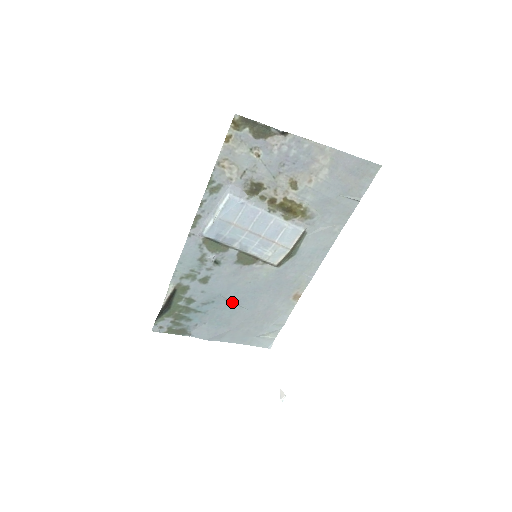
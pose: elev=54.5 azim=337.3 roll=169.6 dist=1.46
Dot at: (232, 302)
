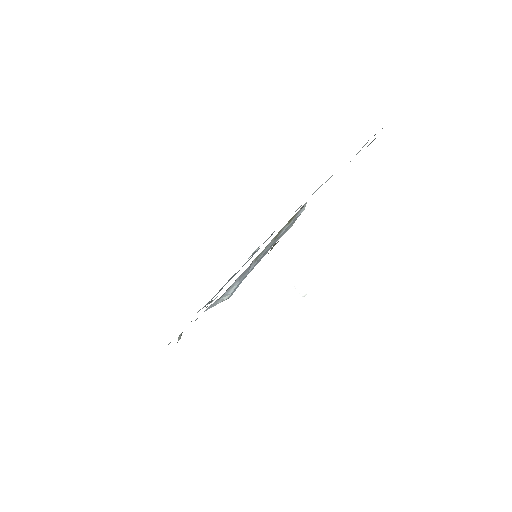
Dot at: occluded
